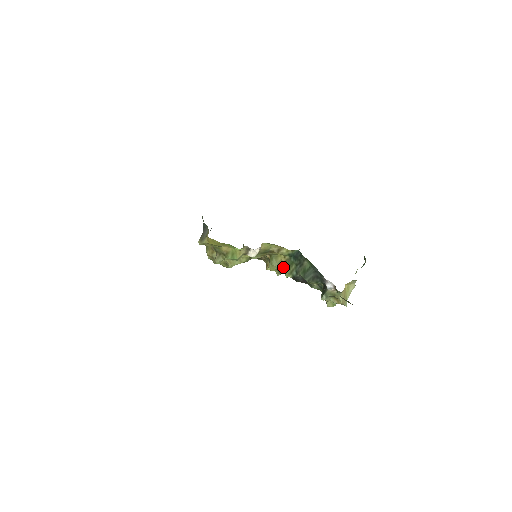
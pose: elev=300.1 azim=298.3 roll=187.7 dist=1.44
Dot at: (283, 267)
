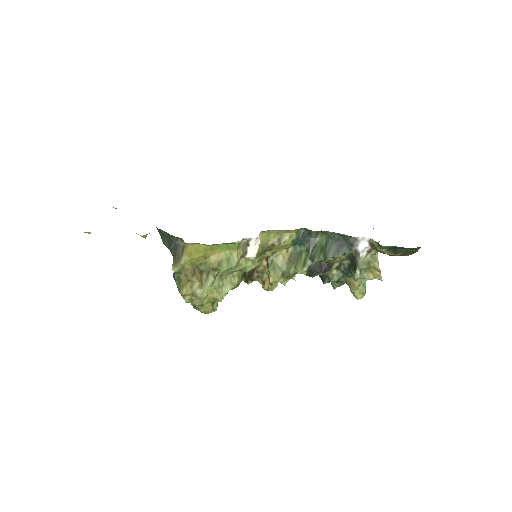
Dot at: (290, 265)
